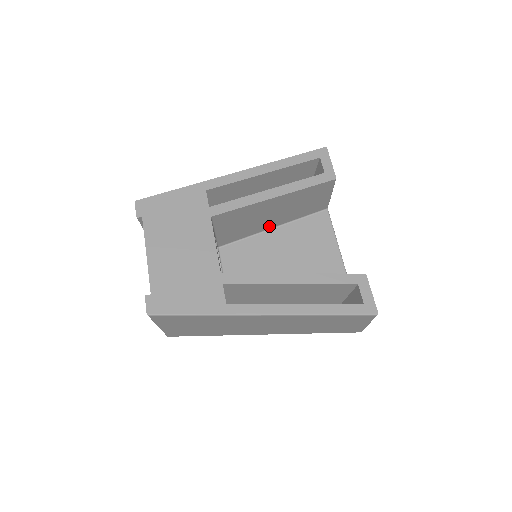
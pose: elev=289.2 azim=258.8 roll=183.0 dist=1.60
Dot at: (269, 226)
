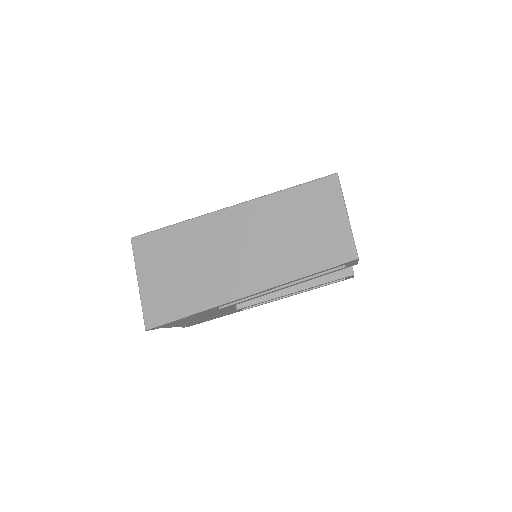
Dot at: occluded
